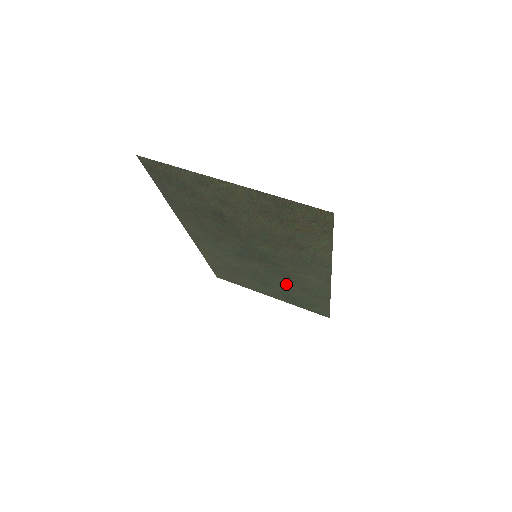
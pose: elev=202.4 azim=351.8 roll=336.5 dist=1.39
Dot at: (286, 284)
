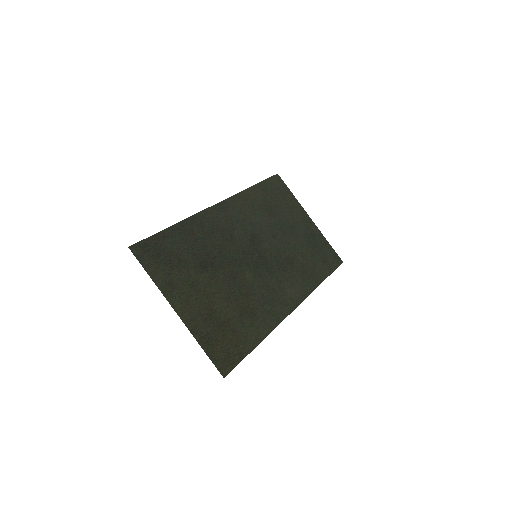
Dot at: (295, 254)
